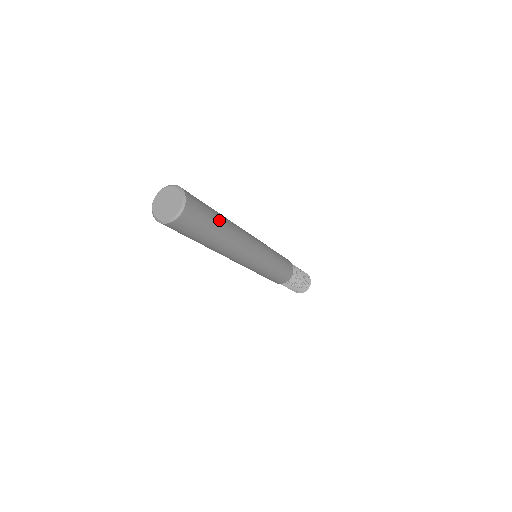
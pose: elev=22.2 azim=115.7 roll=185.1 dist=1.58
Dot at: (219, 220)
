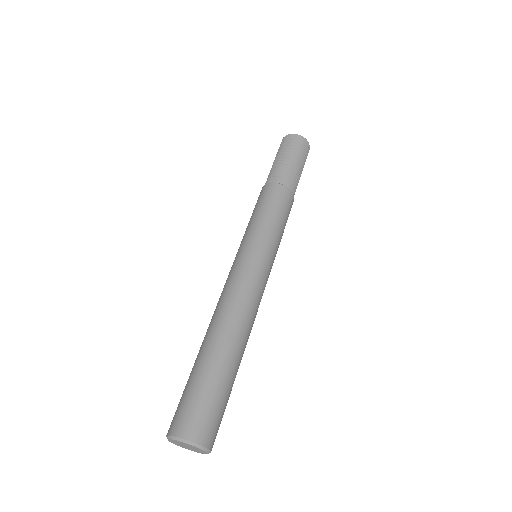
Dot at: (231, 375)
